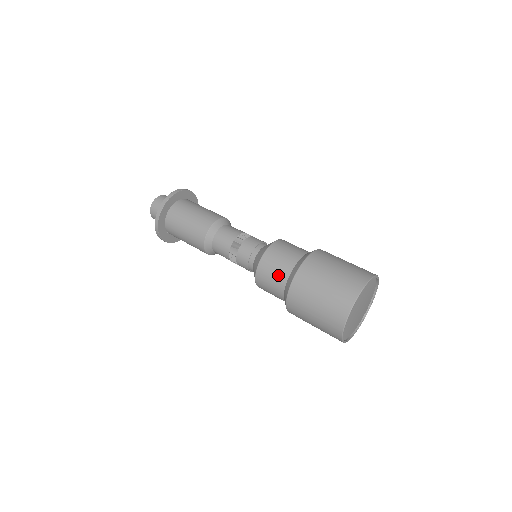
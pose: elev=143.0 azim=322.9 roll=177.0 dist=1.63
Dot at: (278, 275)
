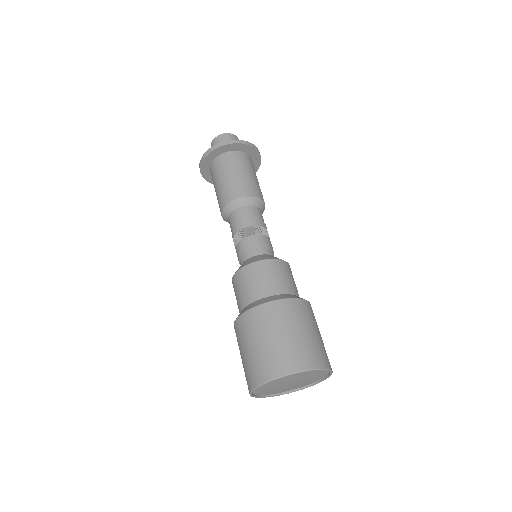
Dot at: (241, 297)
